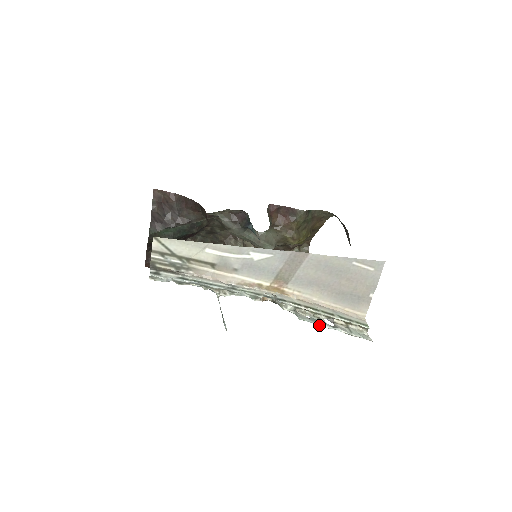
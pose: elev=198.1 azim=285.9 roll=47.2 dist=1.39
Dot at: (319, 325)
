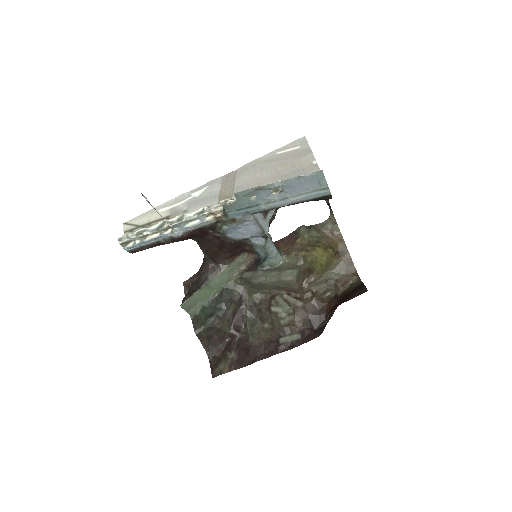
Dot at: (256, 187)
